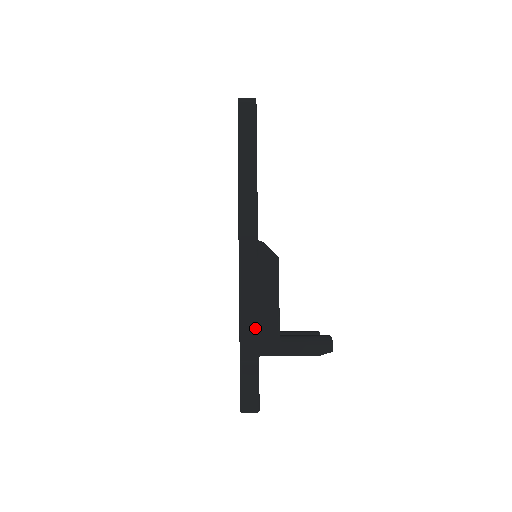
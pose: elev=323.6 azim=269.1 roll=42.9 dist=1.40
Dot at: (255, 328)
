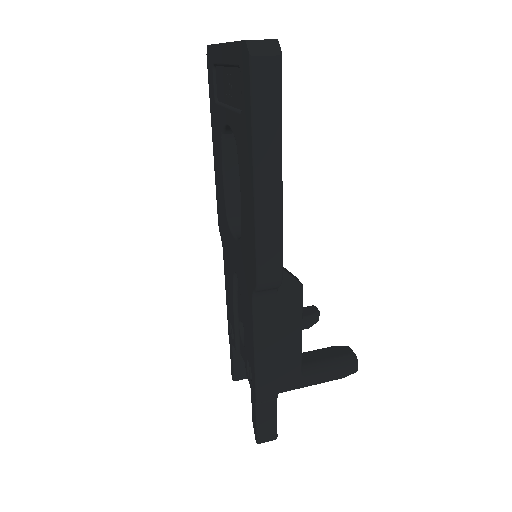
Dot at: (274, 368)
